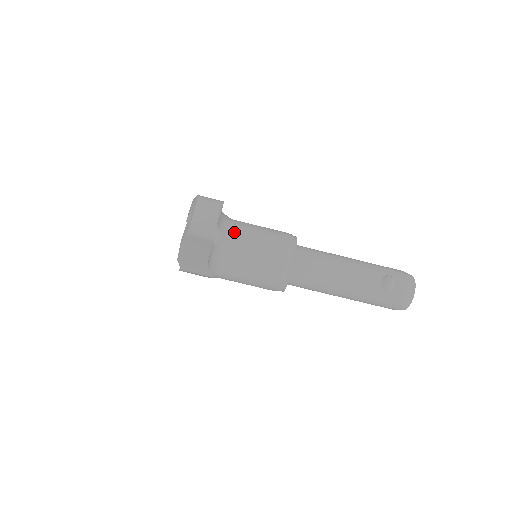
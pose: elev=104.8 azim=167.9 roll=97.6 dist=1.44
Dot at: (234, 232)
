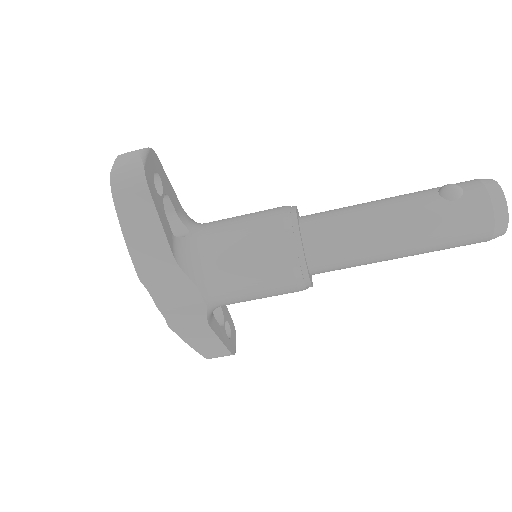
Dot at: (207, 224)
